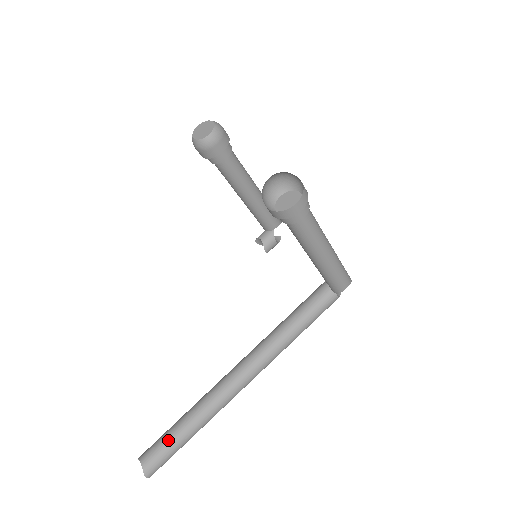
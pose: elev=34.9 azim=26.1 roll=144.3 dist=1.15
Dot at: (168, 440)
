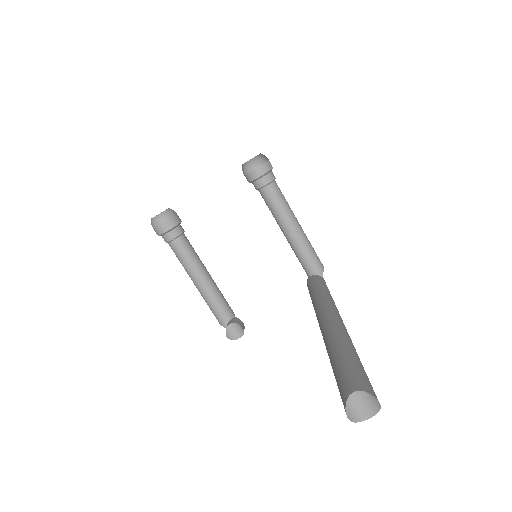
Dot at: (347, 363)
